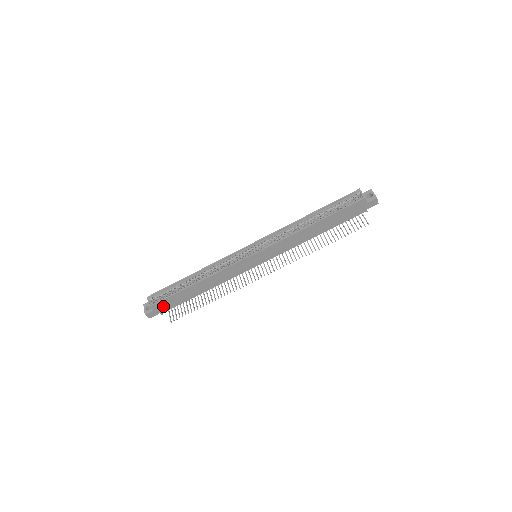
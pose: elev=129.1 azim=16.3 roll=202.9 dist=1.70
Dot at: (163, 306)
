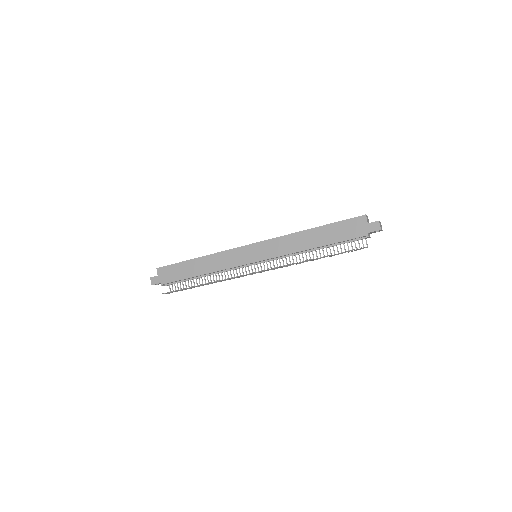
Dot at: (166, 274)
